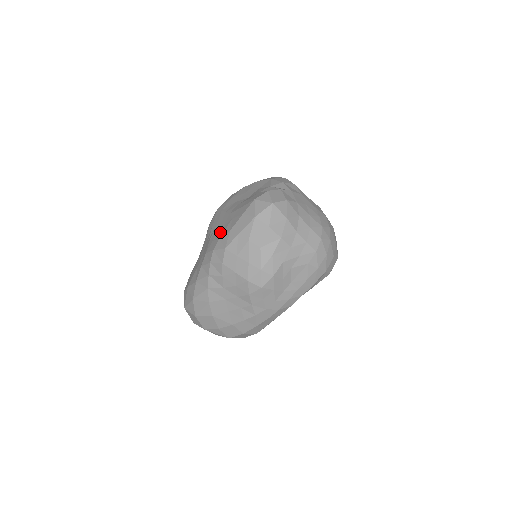
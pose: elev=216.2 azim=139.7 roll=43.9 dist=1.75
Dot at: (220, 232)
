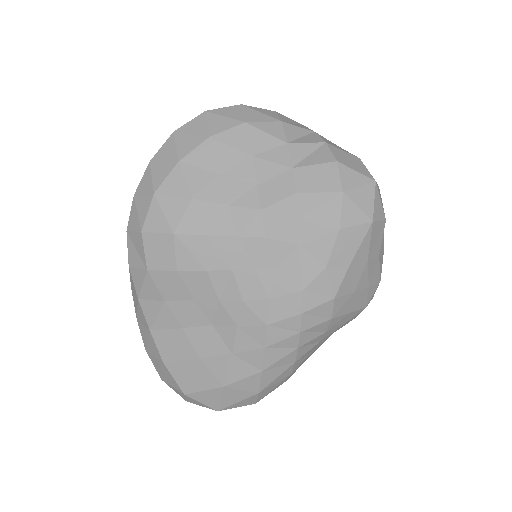
Dot at: (283, 279)
